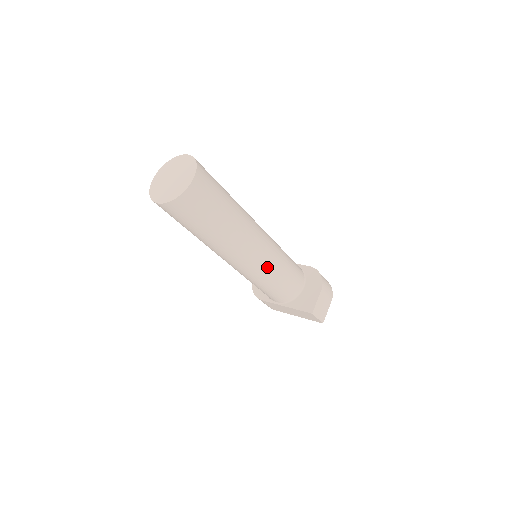
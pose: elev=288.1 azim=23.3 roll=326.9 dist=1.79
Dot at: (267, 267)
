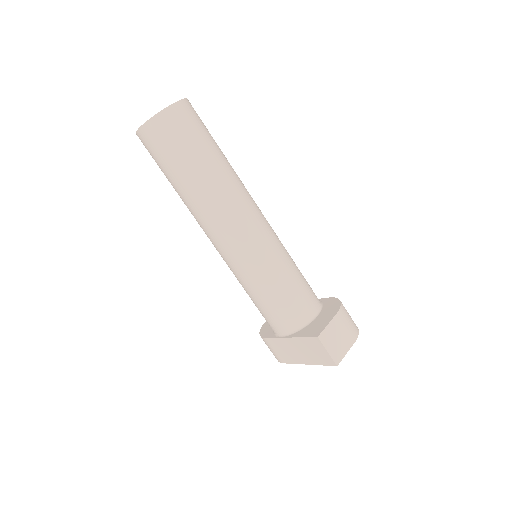
Dot at: (261, 256)
